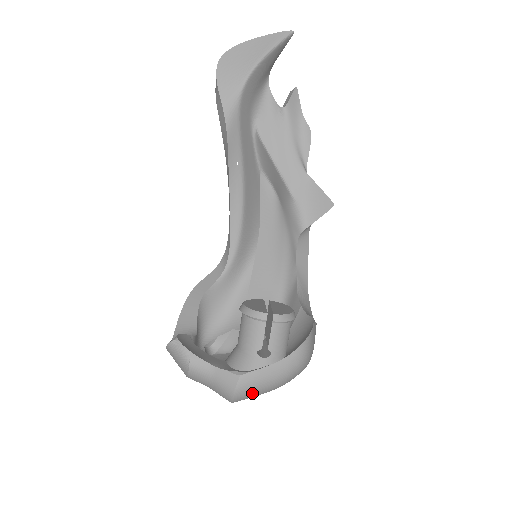
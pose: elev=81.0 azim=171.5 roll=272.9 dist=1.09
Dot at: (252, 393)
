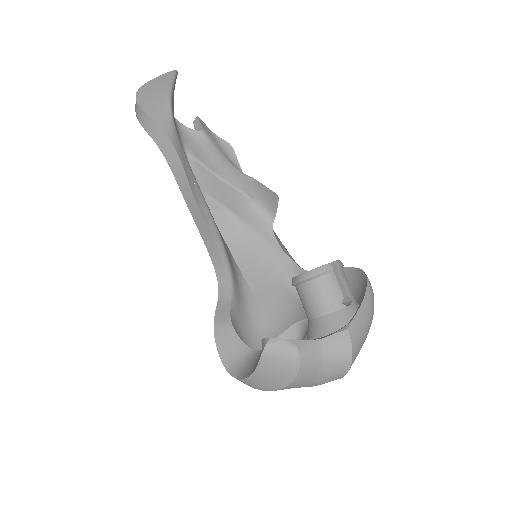
Dot at: (360, 346)
